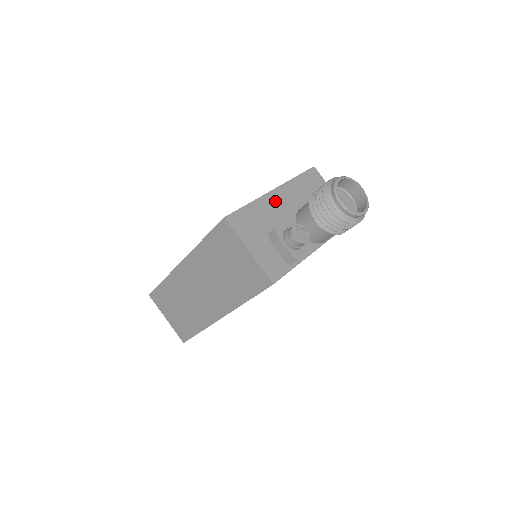
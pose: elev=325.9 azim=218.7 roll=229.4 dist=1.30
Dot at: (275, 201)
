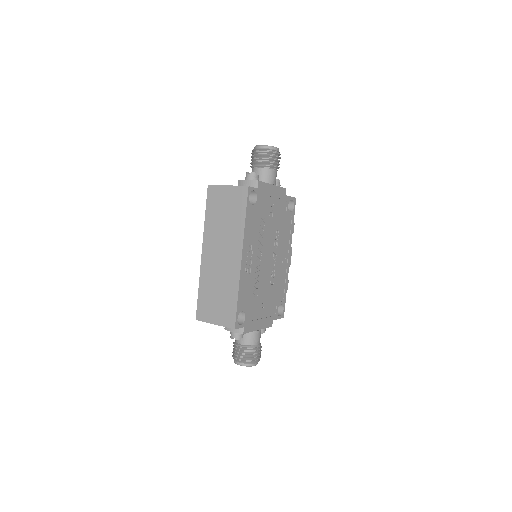
Dot at: occluded
